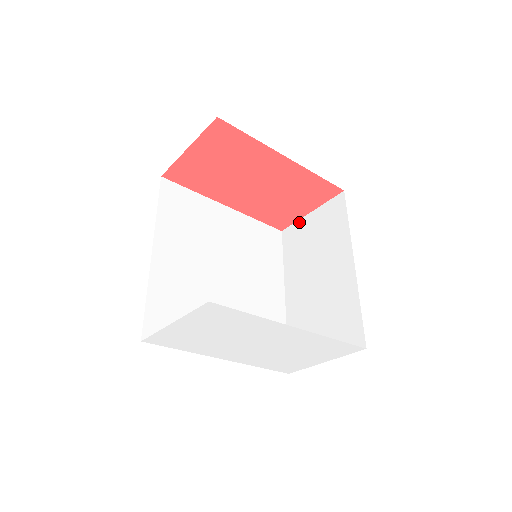
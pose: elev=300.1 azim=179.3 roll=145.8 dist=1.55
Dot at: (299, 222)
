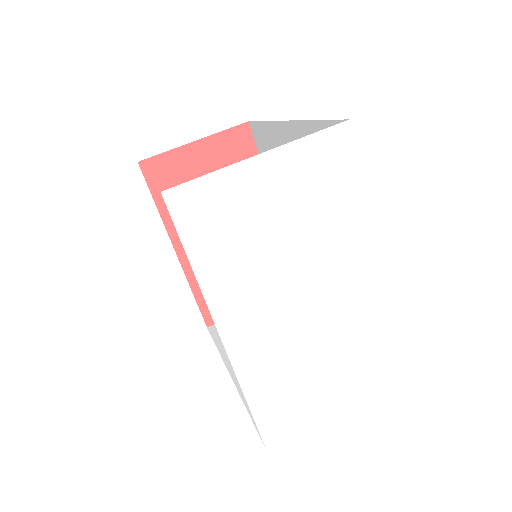
Dot at: occluded
